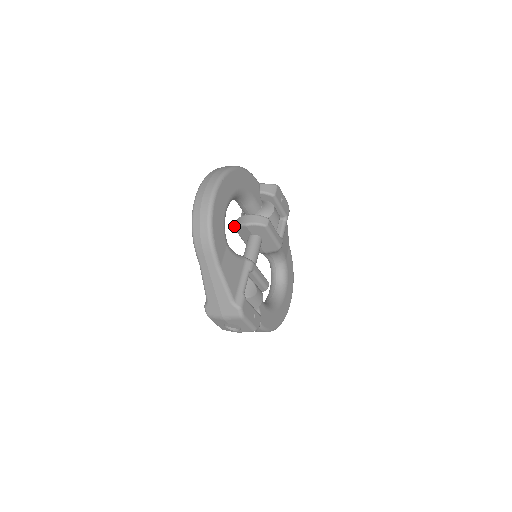
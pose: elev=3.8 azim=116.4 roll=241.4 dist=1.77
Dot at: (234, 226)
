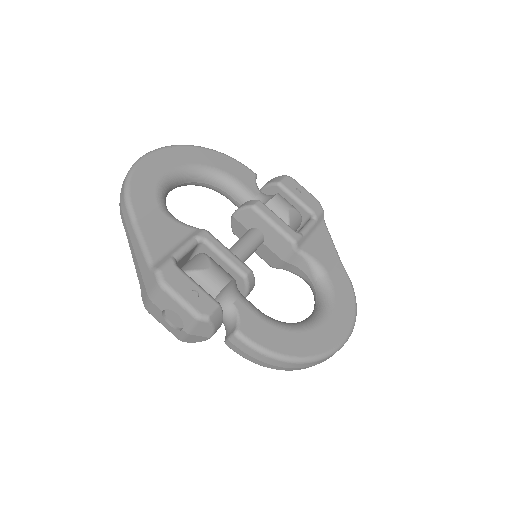
Dot at: (232, 230)
